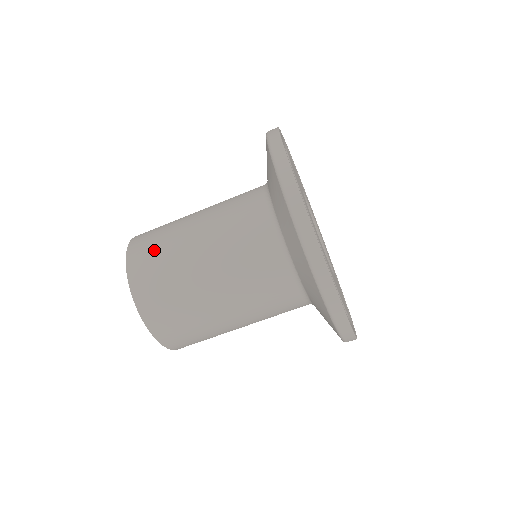
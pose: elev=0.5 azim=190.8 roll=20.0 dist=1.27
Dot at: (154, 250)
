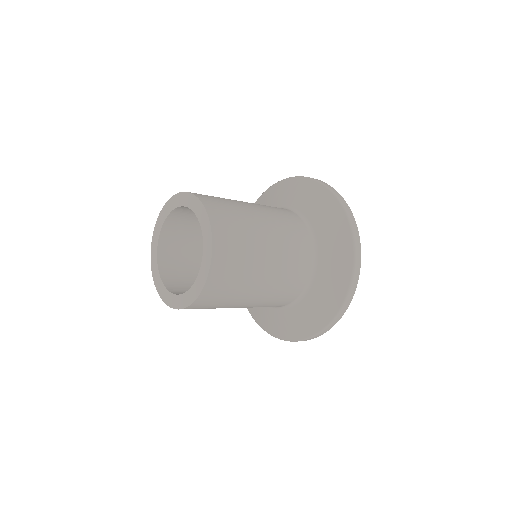
Dot at: (222, 202)
